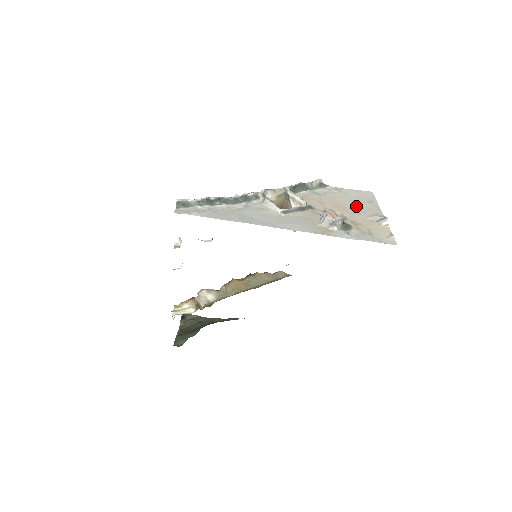
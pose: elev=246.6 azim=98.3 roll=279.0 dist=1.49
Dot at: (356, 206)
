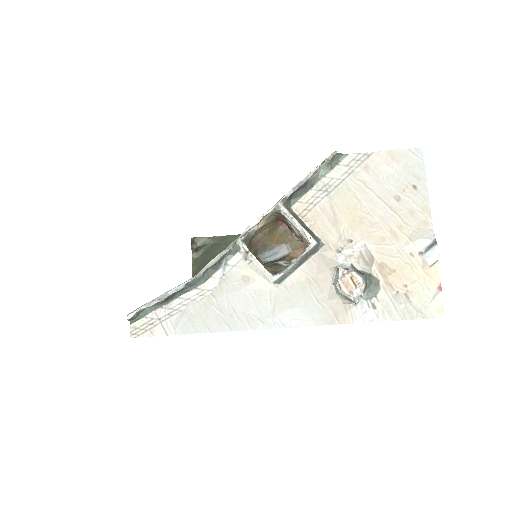
Dot at: (390, 212)
